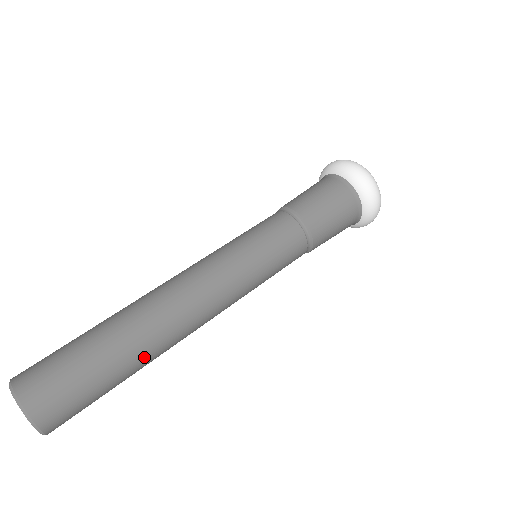
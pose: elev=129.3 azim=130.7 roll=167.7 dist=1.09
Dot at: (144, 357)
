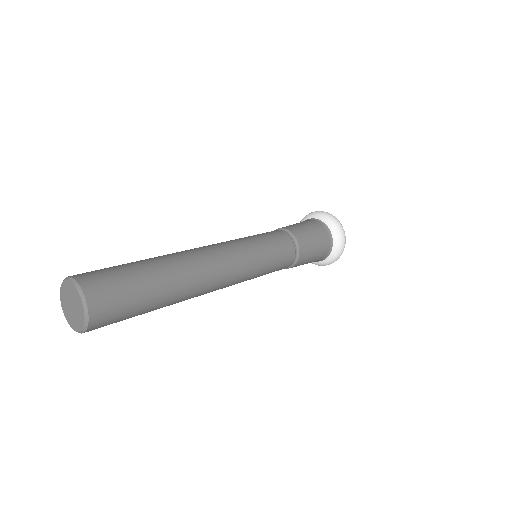
Dot at: (175, 290)
